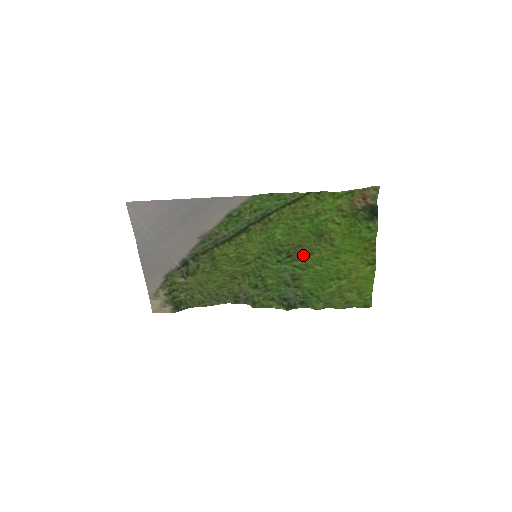
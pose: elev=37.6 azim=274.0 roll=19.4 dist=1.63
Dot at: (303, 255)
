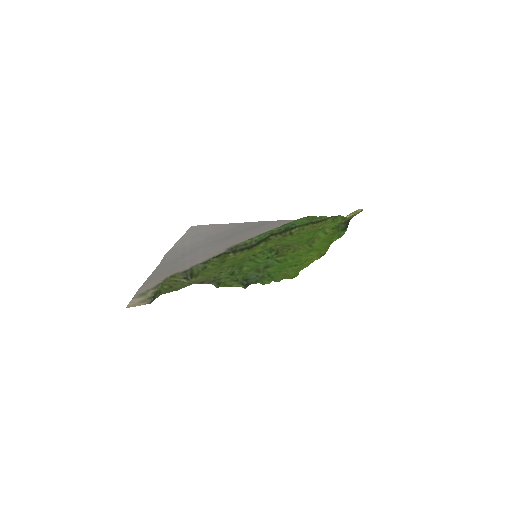
Dot at: (286, 252)
